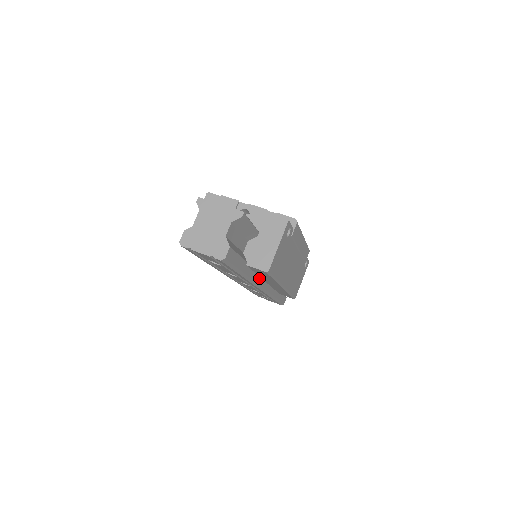
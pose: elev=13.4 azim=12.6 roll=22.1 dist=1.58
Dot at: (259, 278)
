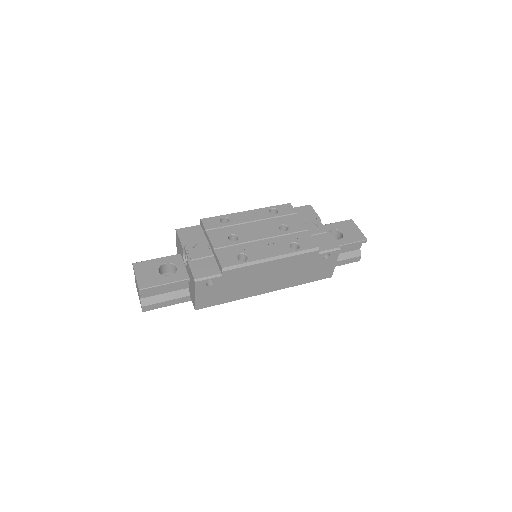
Dot at: occluded
